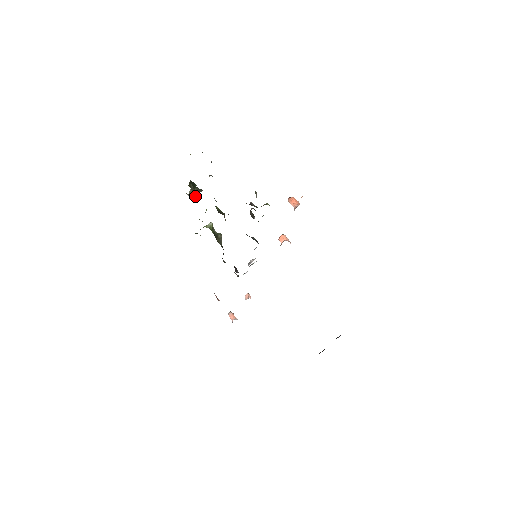
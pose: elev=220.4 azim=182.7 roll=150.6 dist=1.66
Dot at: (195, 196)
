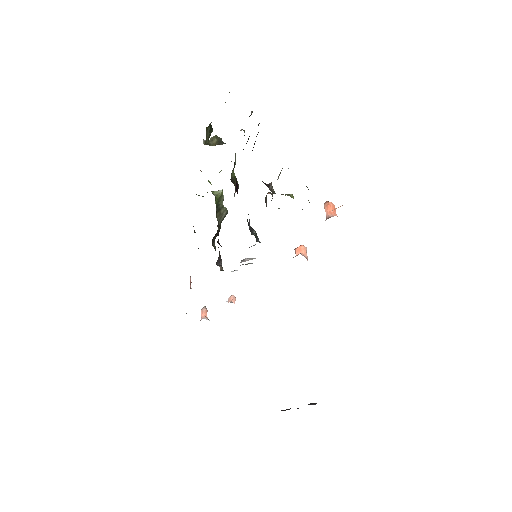
Dot at: occluded
